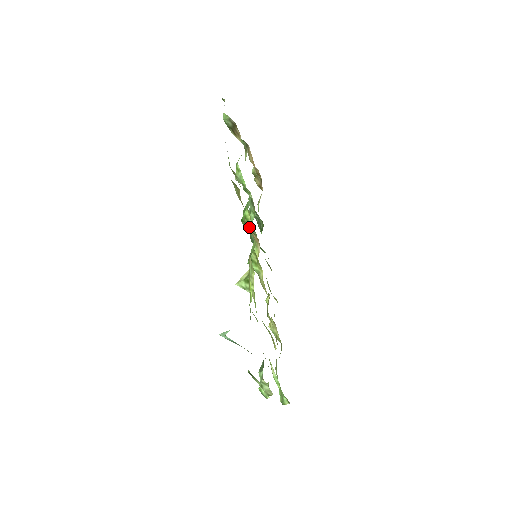
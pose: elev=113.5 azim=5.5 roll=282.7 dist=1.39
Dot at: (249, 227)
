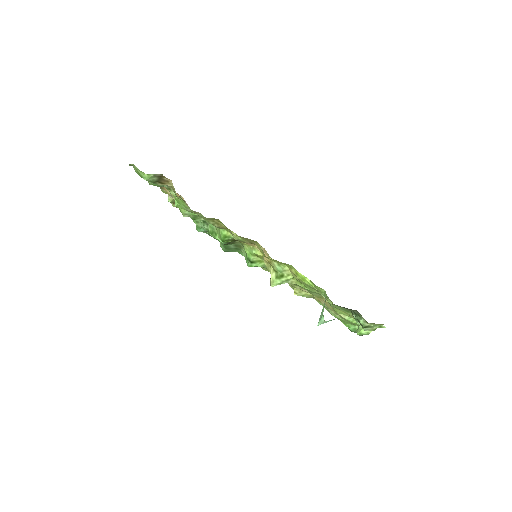
Dot at: (232, 241)
